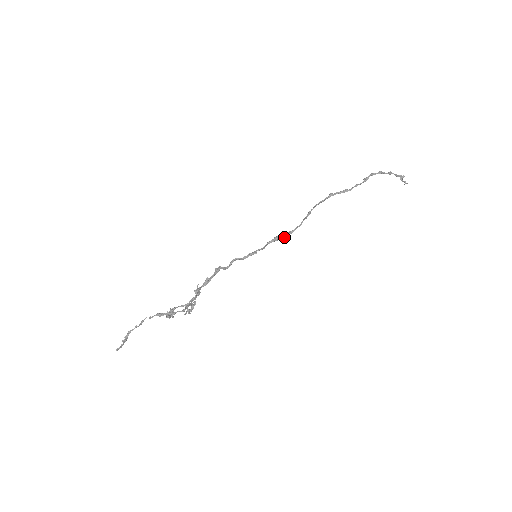
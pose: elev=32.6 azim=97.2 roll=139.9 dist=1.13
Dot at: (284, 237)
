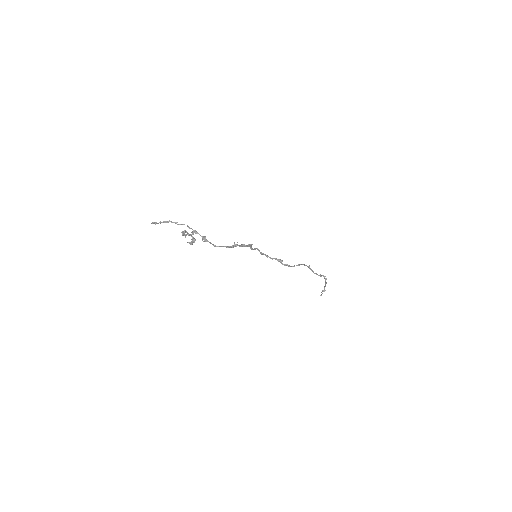
Dot at: (284, 264)
